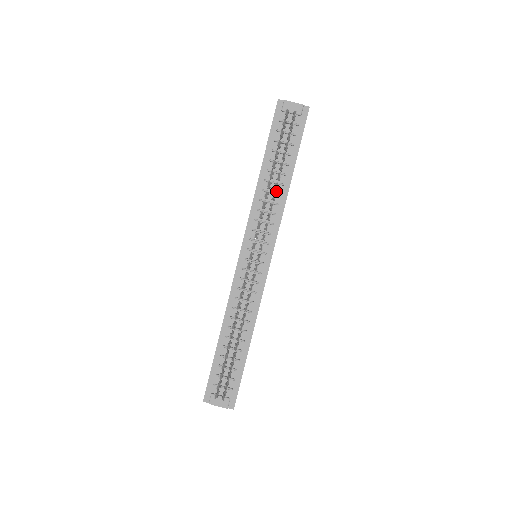
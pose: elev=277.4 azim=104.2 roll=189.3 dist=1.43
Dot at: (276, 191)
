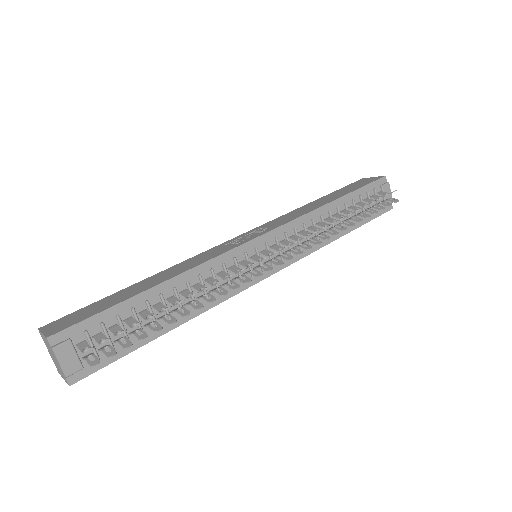
Dot at: (326, 230)
